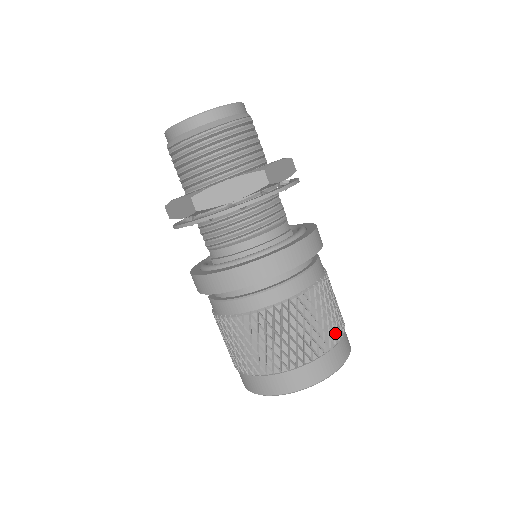
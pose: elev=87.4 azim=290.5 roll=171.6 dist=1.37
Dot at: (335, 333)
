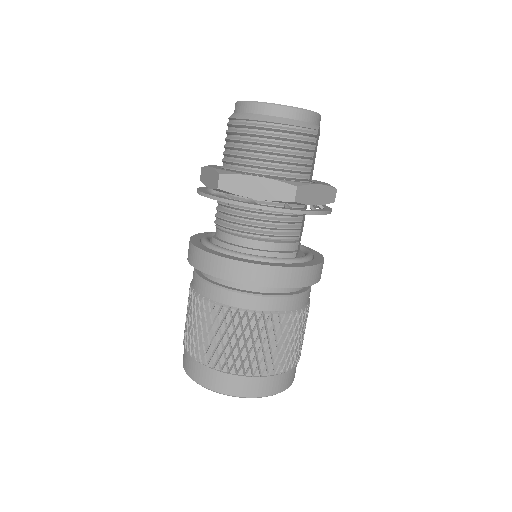
Dot at: (281, 364)
